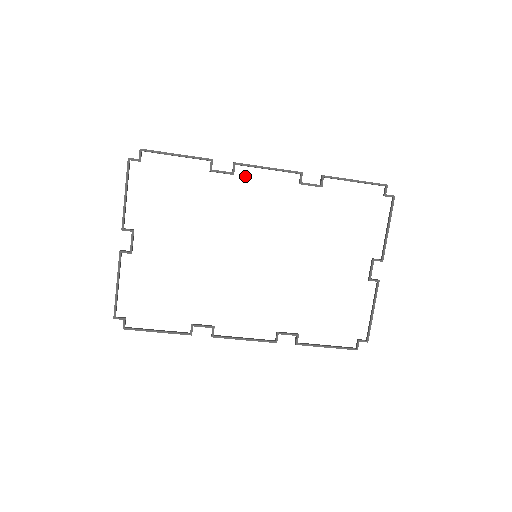
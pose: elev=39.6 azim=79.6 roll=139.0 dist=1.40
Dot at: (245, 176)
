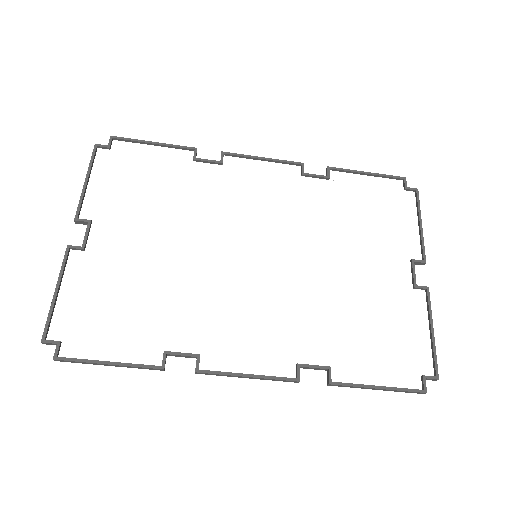
Dot at: (236, 167)
